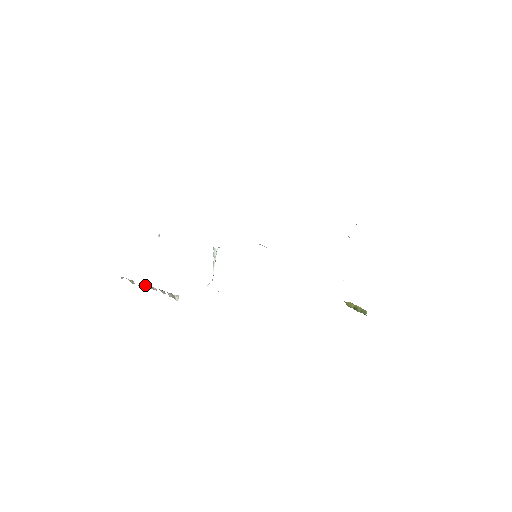
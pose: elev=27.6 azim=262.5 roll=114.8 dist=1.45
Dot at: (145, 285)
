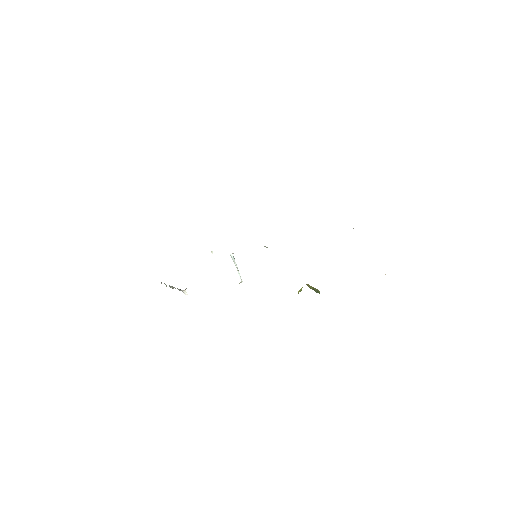
Dot at: (171, 286)
